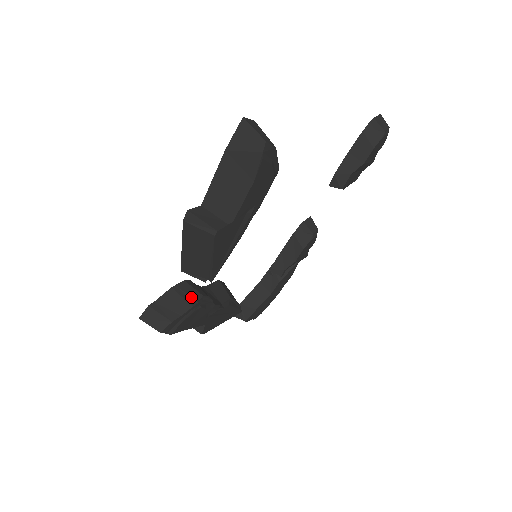
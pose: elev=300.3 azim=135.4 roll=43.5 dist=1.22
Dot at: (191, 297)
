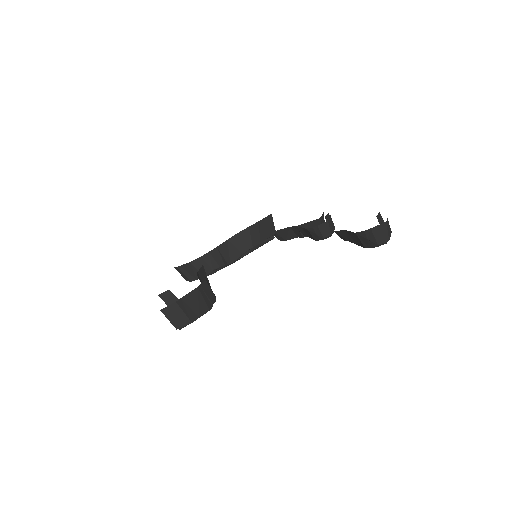
Dot at: occluded
